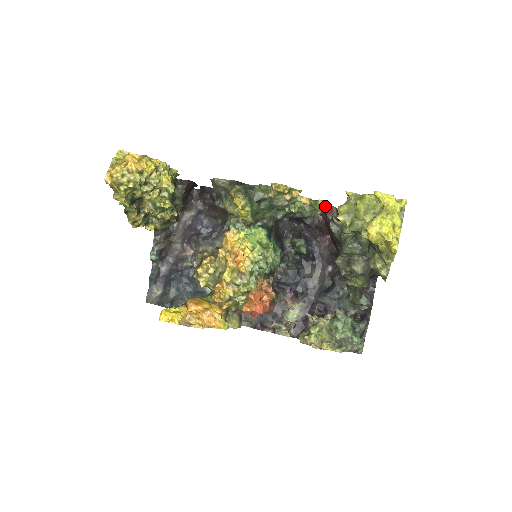
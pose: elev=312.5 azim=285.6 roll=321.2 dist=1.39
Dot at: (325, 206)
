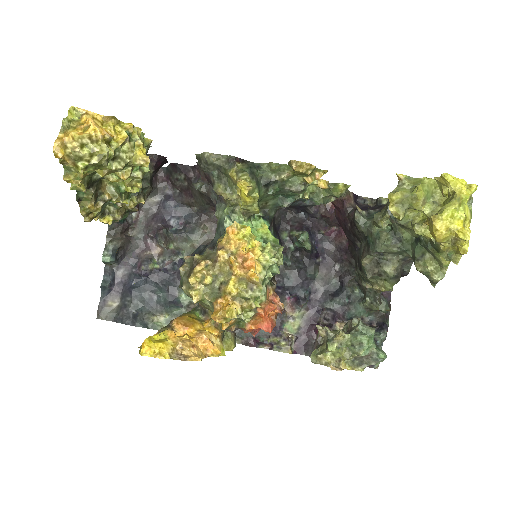
Dot at: (345, 191)
